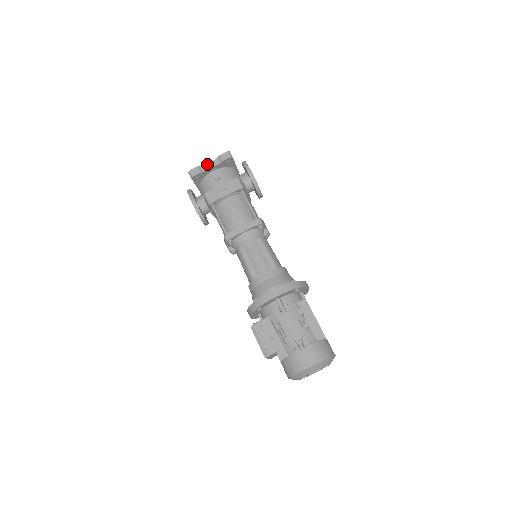
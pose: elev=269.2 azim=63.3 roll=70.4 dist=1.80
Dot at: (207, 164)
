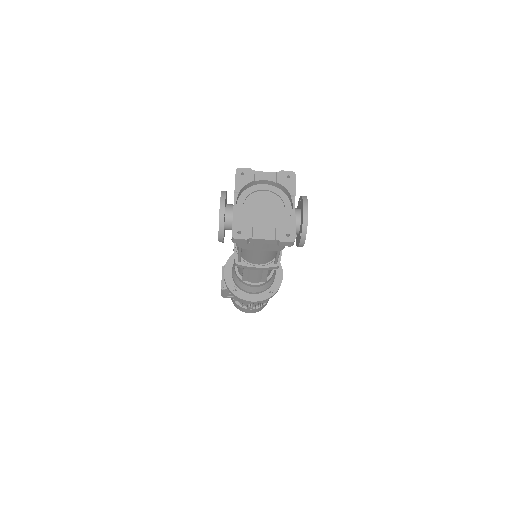
Dot at: (260, 240)
